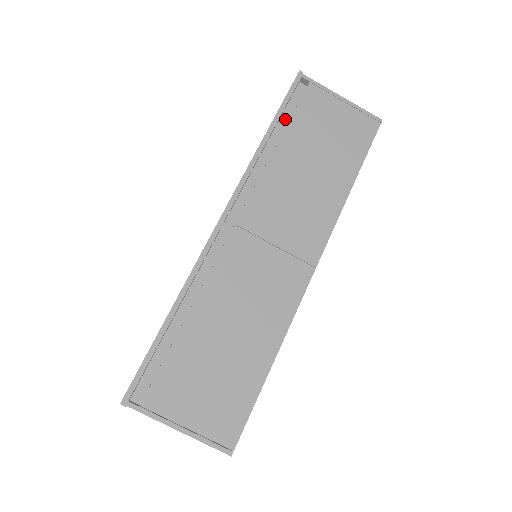
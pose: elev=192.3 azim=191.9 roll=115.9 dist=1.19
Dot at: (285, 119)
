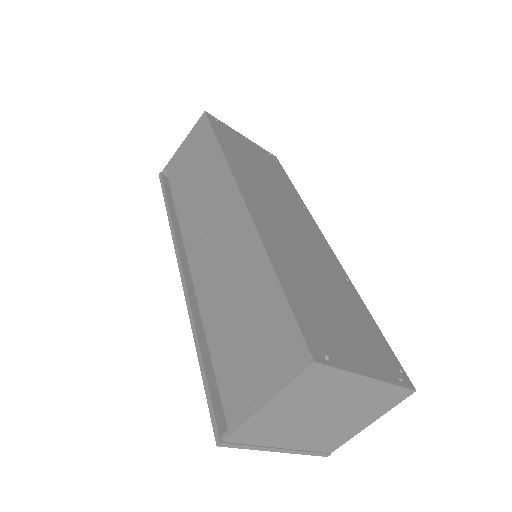
Dot at: occluded
